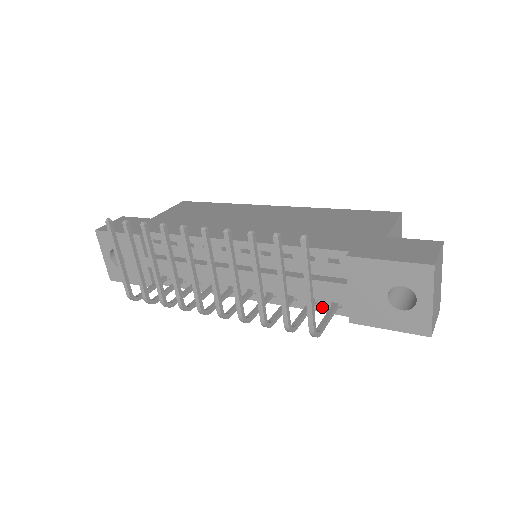
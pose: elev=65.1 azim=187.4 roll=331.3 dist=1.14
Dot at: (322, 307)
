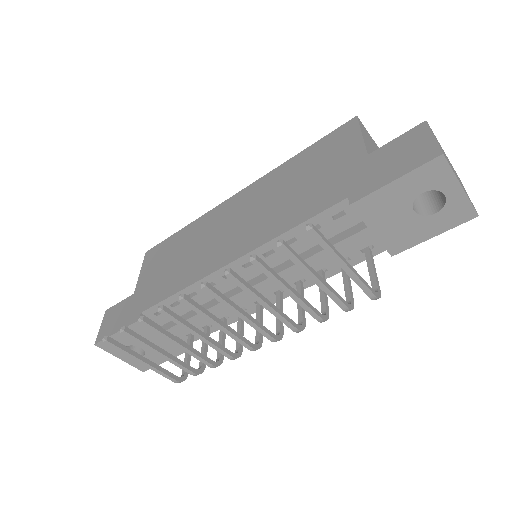
Dot at: (355, 260)
